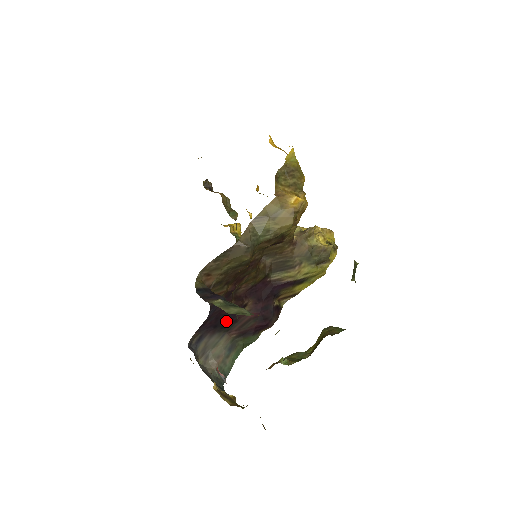
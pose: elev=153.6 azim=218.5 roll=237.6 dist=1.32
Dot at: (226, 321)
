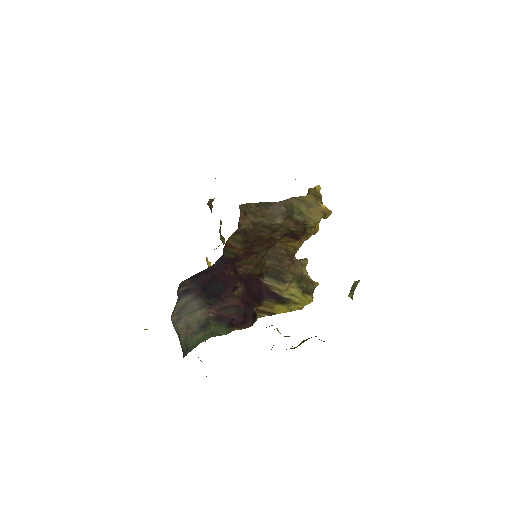
Dot at: (215, 291)
